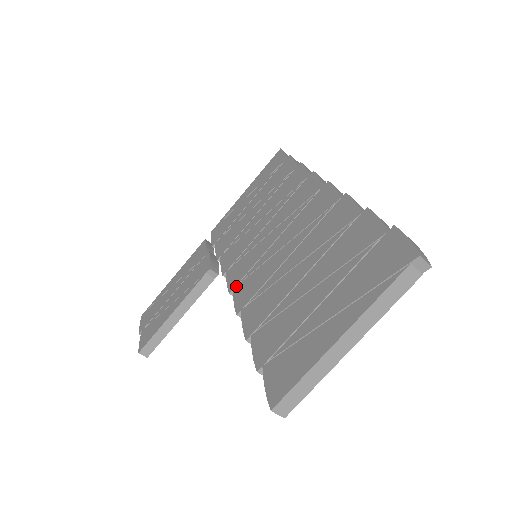
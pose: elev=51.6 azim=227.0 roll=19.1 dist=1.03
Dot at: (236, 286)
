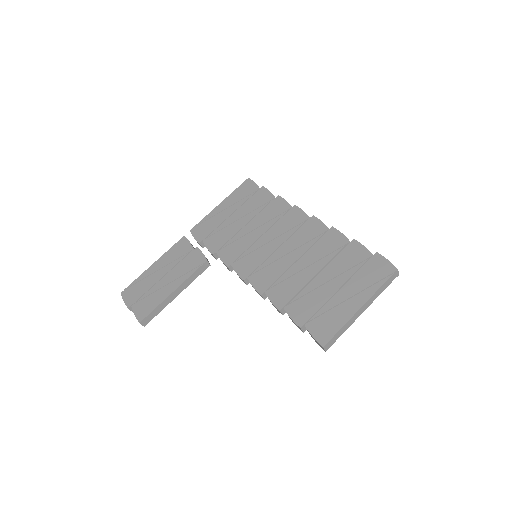
Dot at: (250, 276)
